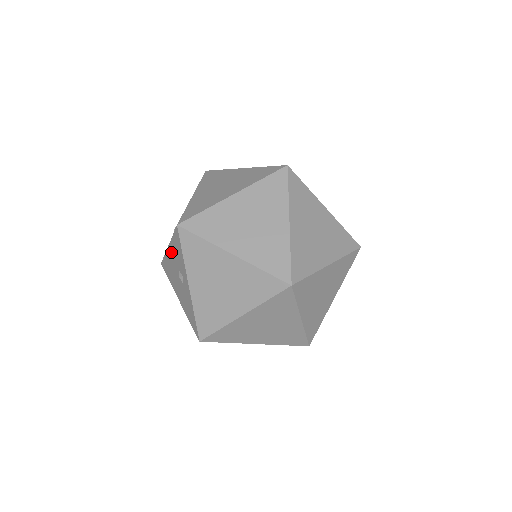
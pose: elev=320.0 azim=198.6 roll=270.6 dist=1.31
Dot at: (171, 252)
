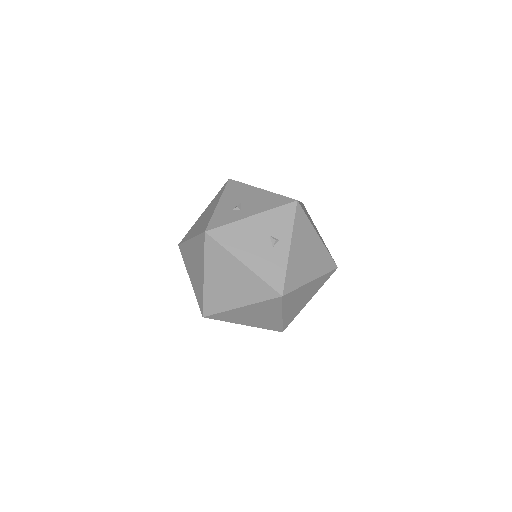
Dot at: (259, 220)
